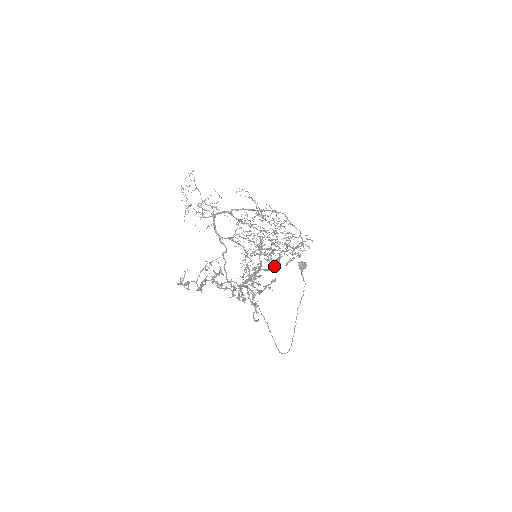
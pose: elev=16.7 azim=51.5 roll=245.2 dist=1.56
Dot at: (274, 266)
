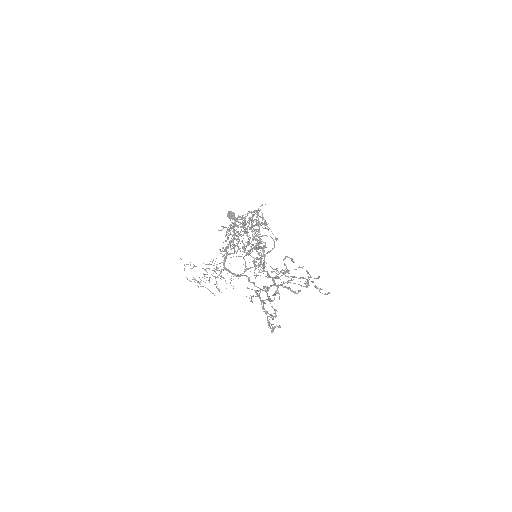
Dot at: occluded
